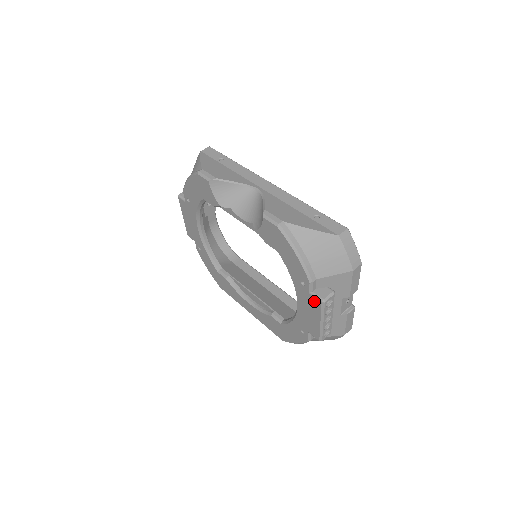
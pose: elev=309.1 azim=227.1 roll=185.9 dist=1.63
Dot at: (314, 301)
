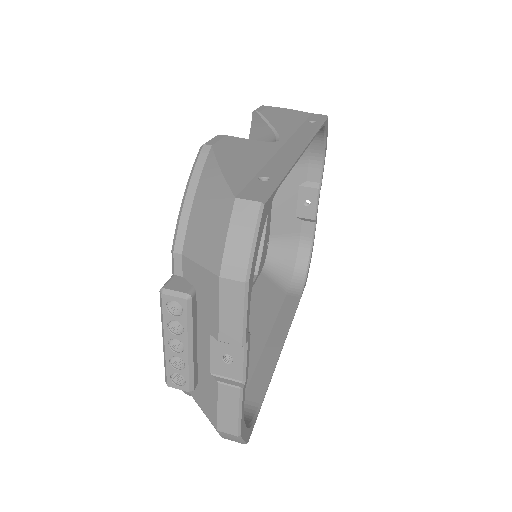
Dot at: occluded
